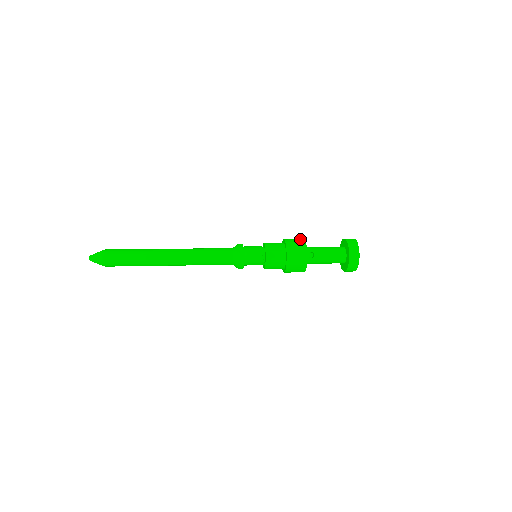
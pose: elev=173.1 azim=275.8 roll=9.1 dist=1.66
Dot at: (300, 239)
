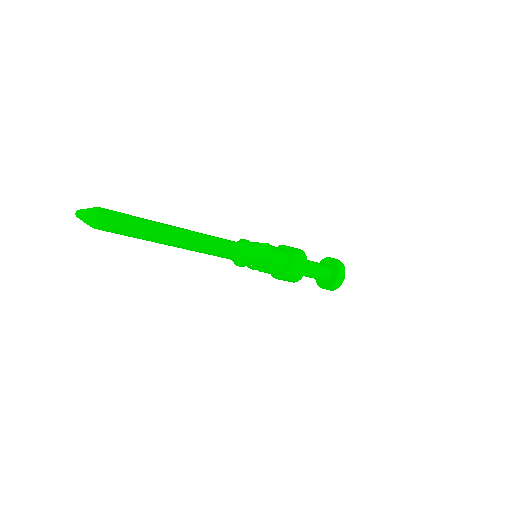
Dot at: occluded
